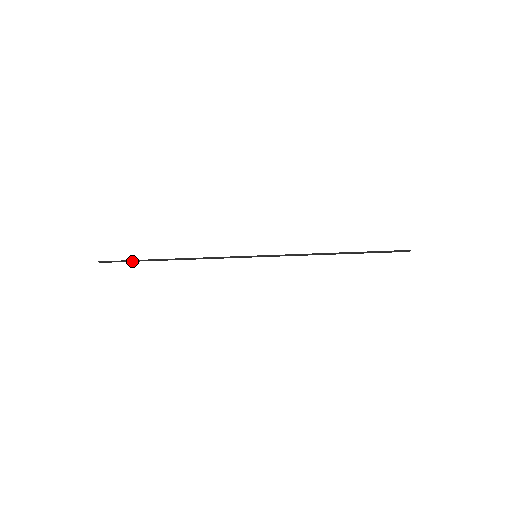
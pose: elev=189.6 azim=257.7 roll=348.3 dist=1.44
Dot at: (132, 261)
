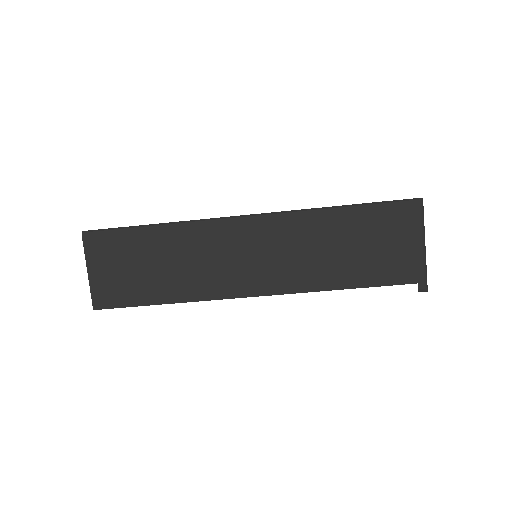
Dot at: (120, 230)
